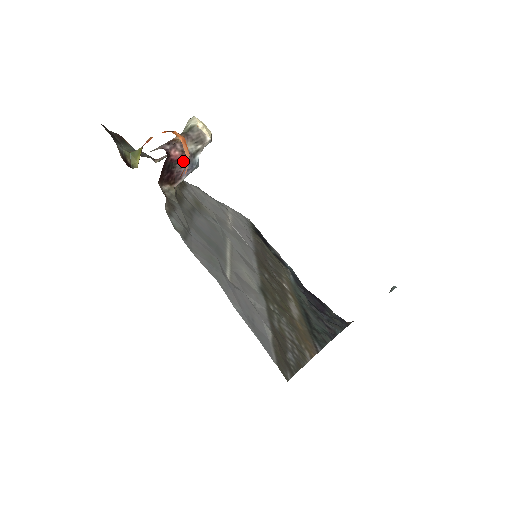
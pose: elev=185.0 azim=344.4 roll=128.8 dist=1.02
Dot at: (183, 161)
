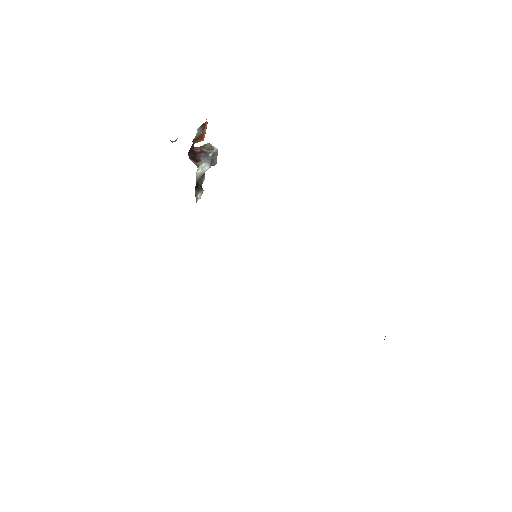
Dot at: (202, 153)
